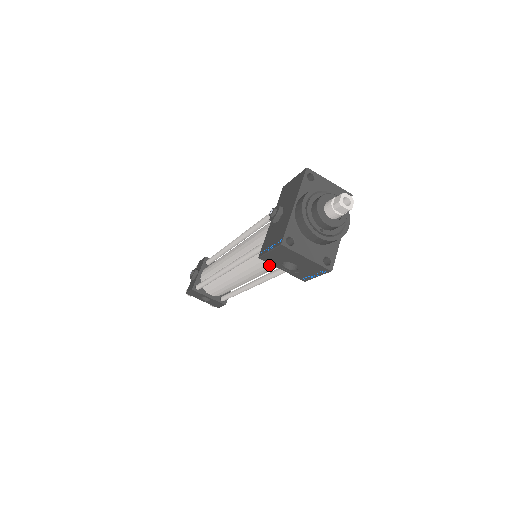
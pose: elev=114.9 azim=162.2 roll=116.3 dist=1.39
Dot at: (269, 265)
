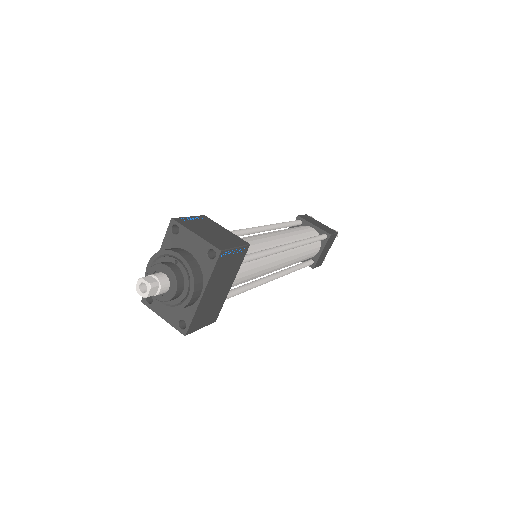
Dot at: occluded
